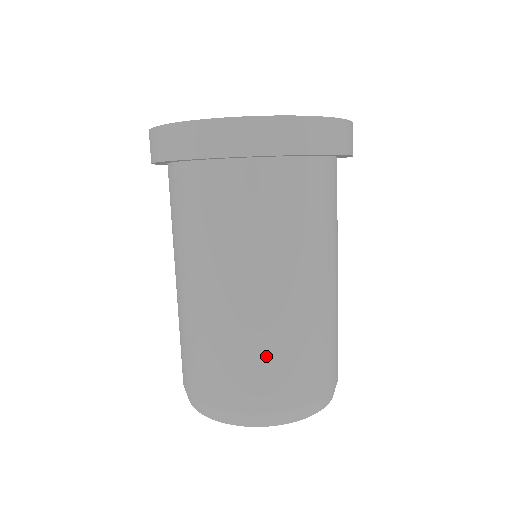
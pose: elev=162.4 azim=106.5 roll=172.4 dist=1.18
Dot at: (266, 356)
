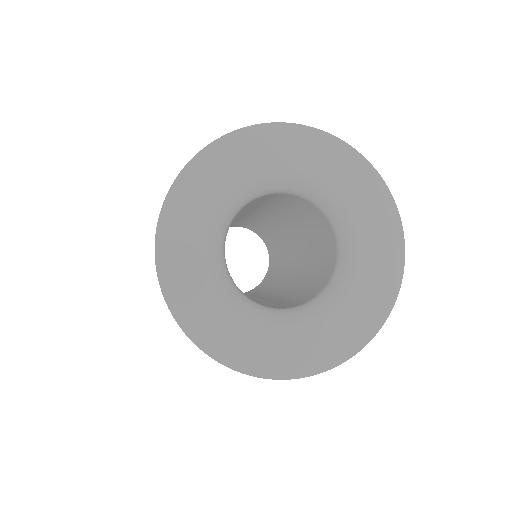
Dot at: occluded
